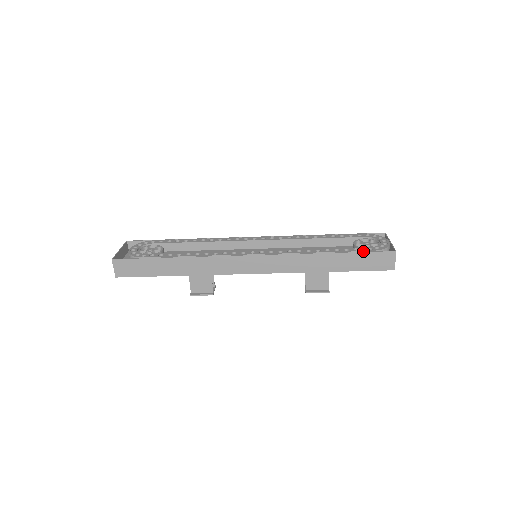
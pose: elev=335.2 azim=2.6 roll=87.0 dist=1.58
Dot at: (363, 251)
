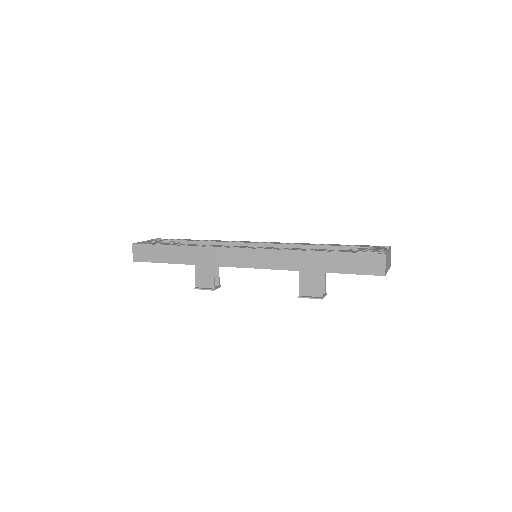
Dot at: (351, 252)
